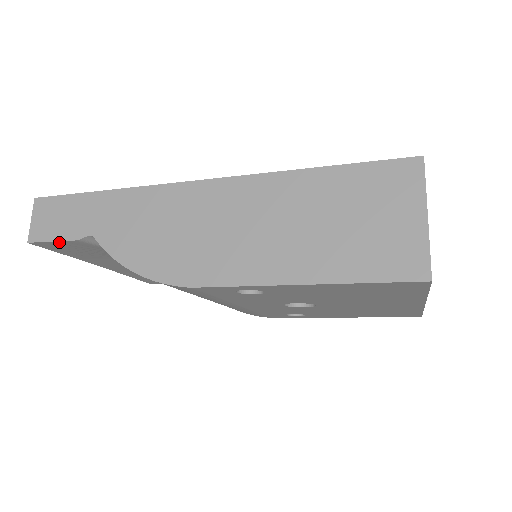
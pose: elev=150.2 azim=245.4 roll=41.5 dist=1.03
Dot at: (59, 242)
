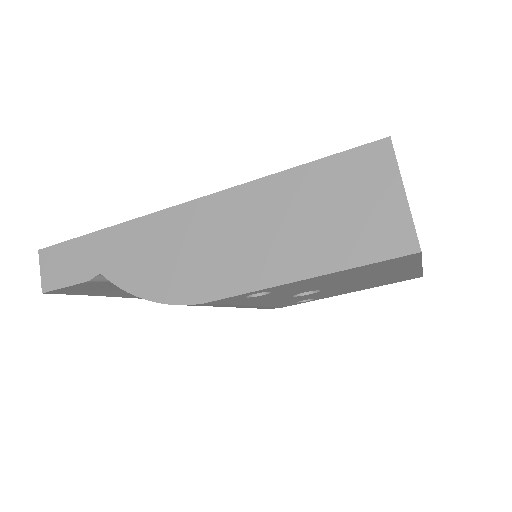
Dot at: (71, 286)
